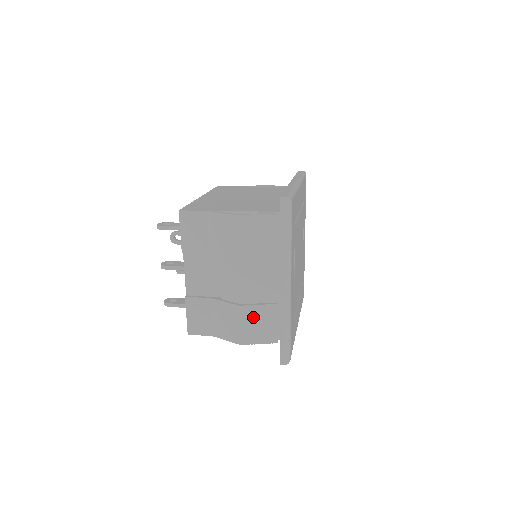
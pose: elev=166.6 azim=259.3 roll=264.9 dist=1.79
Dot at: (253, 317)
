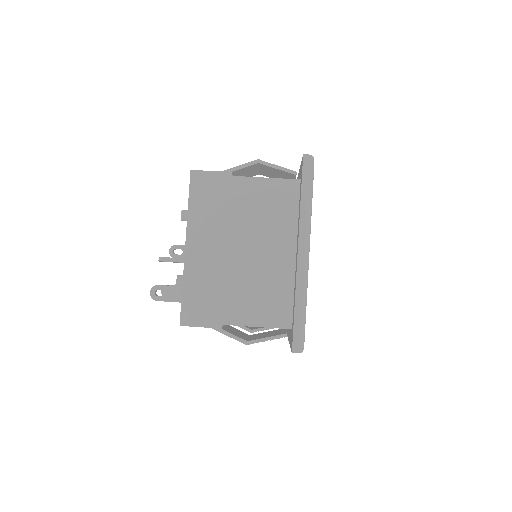
Dot at: occluded
